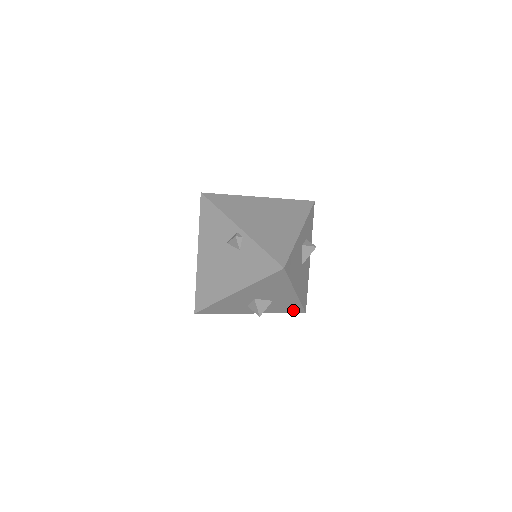
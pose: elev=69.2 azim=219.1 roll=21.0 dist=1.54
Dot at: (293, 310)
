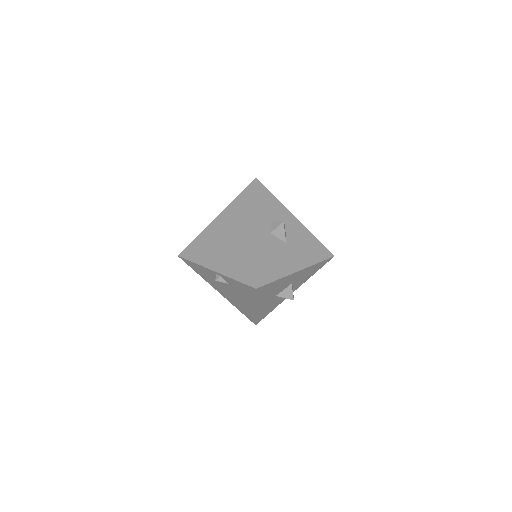
Dot at: (320, 266)
